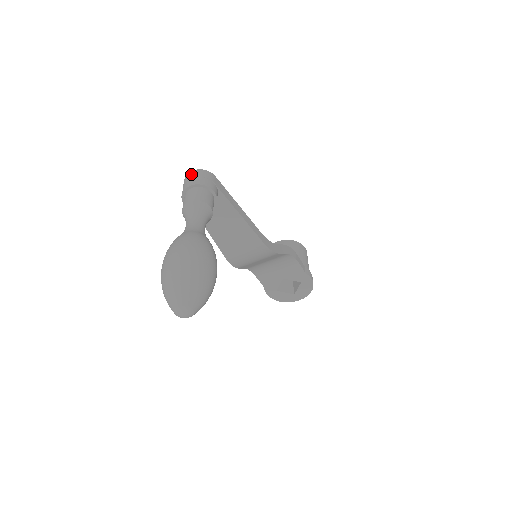
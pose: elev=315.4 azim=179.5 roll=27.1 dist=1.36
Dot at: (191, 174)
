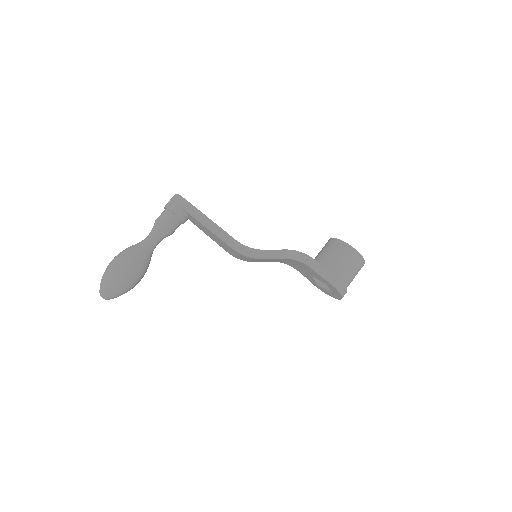
Dot at: occluded
